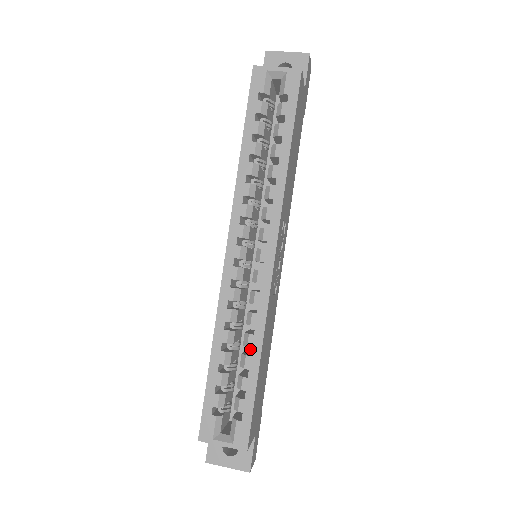
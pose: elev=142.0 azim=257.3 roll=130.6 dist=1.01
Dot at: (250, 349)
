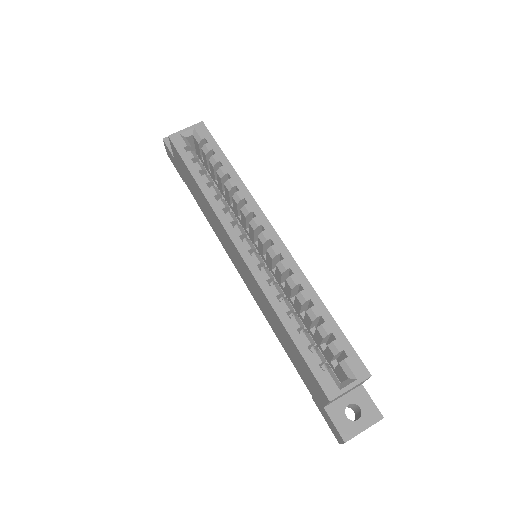
Dot at: occluded
